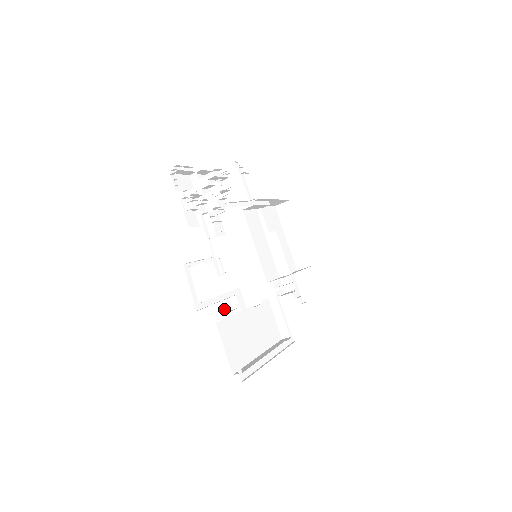
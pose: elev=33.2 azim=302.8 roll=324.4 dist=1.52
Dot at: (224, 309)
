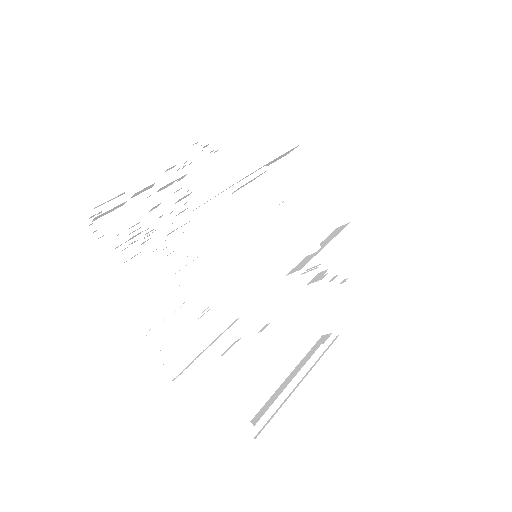
Dot at: occluded
